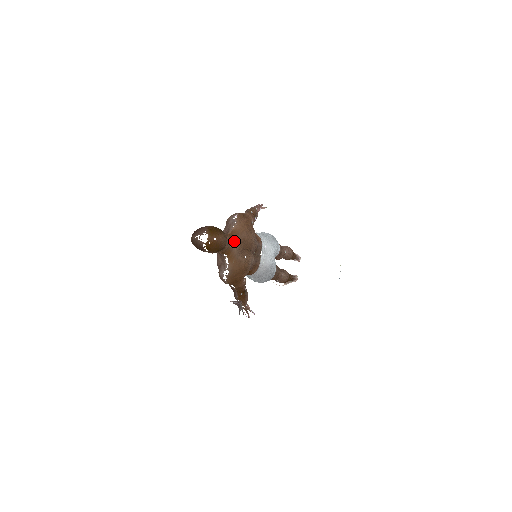
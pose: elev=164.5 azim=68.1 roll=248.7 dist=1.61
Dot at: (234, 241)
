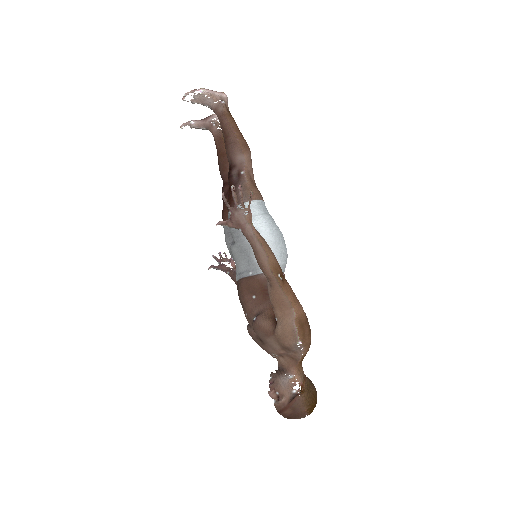
Dot at: occluded
